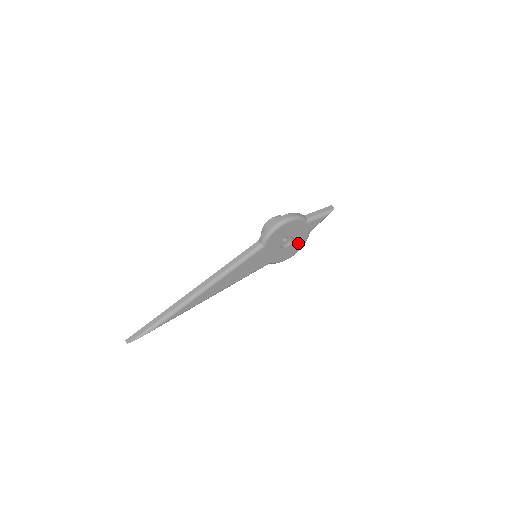
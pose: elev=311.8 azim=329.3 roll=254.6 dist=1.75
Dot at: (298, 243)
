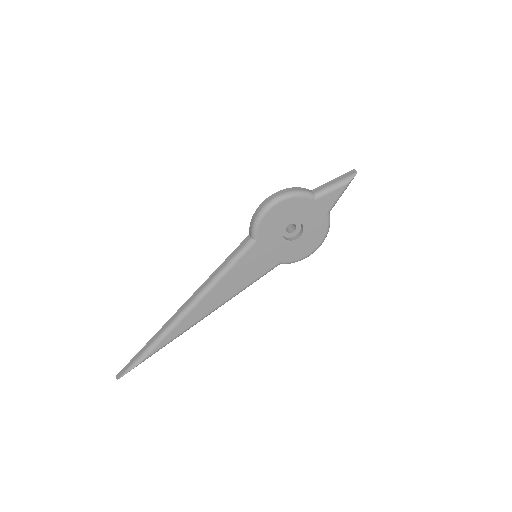
Dot at: (315, 231)
